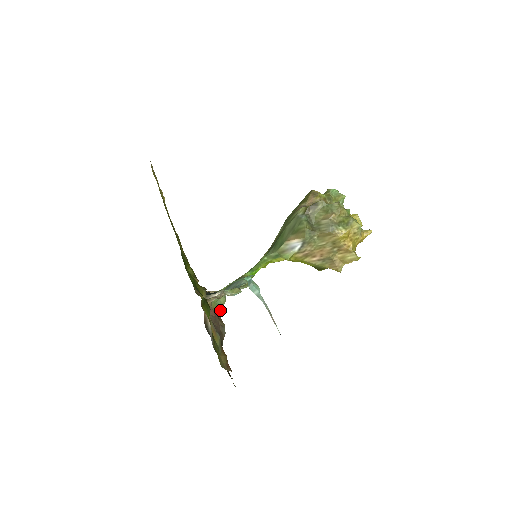
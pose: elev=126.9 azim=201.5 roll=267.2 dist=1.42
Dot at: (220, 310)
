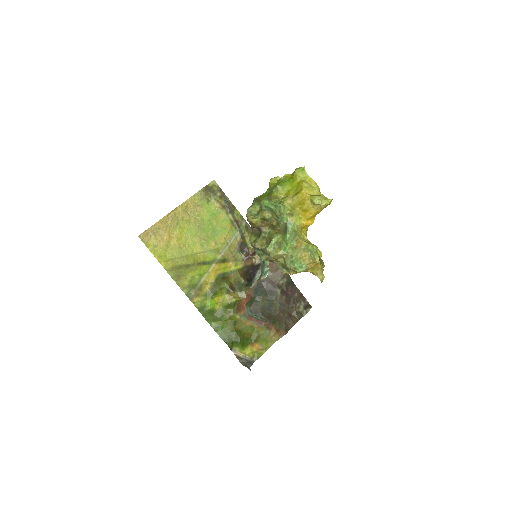
Dot at: occluded
